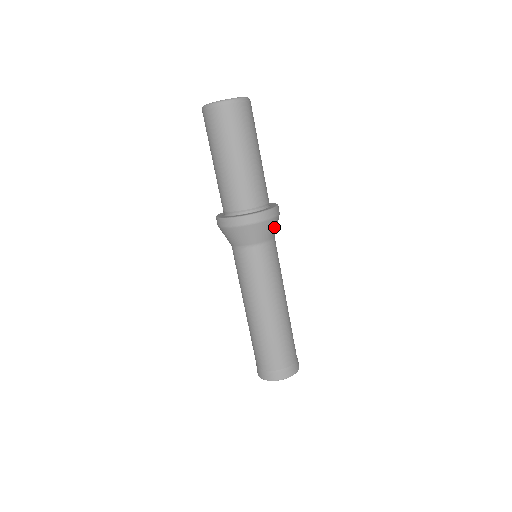
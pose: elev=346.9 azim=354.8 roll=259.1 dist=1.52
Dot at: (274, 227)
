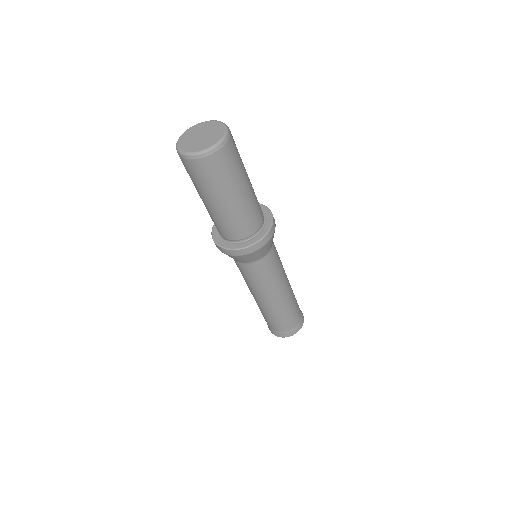
Dot at: occluded
